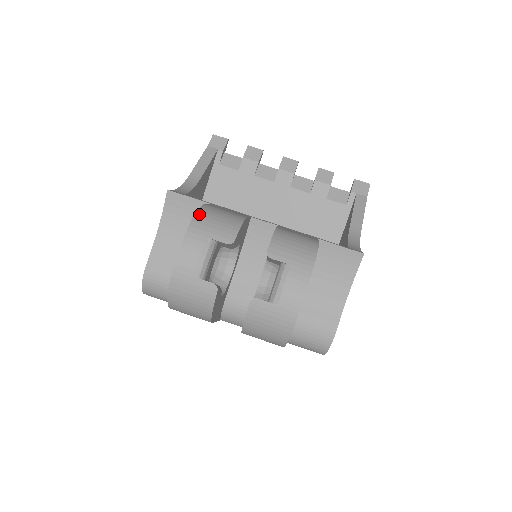
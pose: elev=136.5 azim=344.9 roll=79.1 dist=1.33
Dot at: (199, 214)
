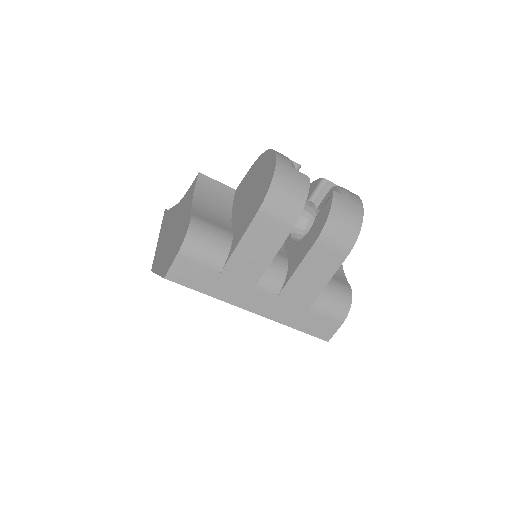
Dot at: occluded
